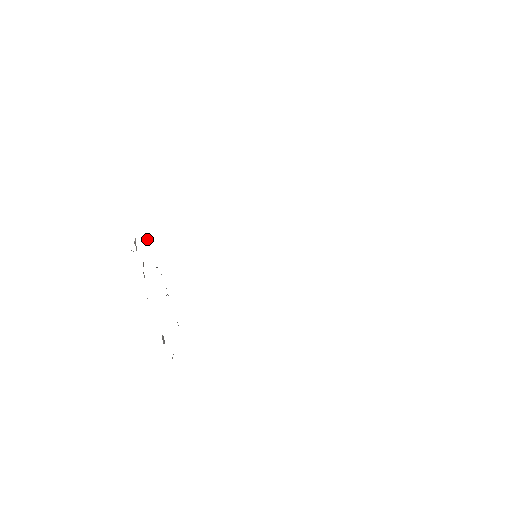
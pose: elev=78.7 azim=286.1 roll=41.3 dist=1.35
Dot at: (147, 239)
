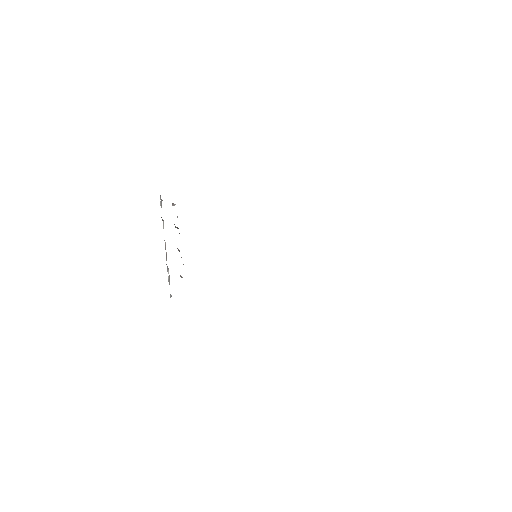
Dot at: occluded
